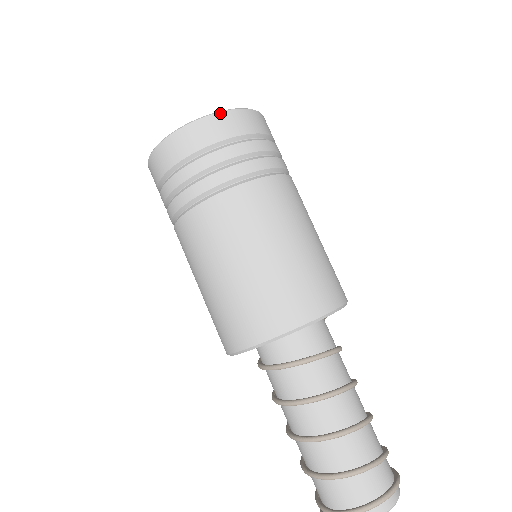
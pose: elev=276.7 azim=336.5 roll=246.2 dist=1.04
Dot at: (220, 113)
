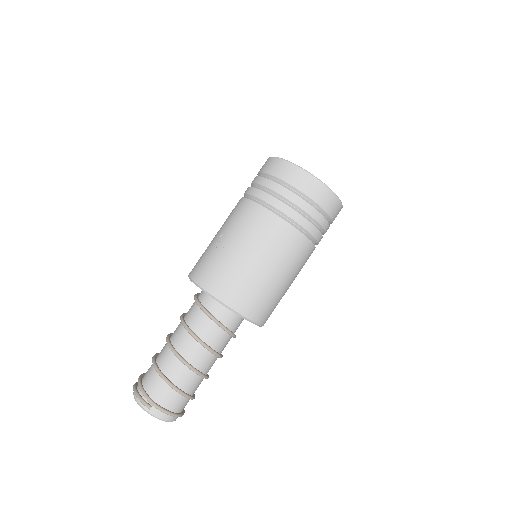
Dot at: (341, 204)
